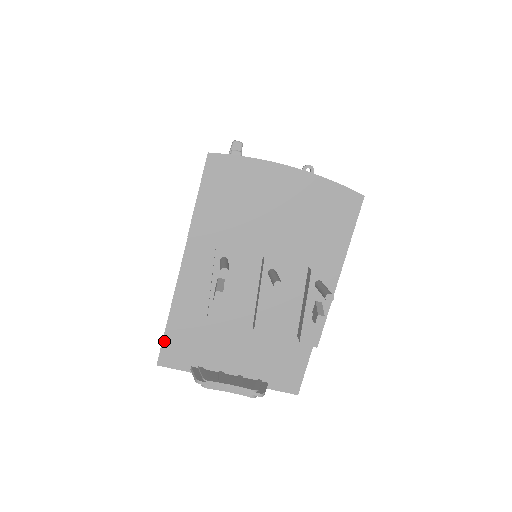
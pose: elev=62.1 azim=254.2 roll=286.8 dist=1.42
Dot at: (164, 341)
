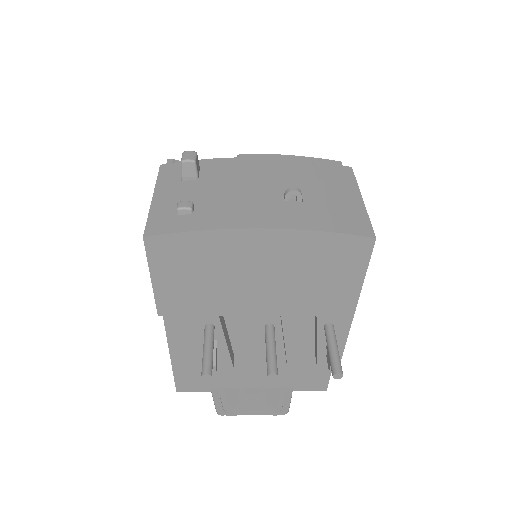
Dot at: (175, 378)
